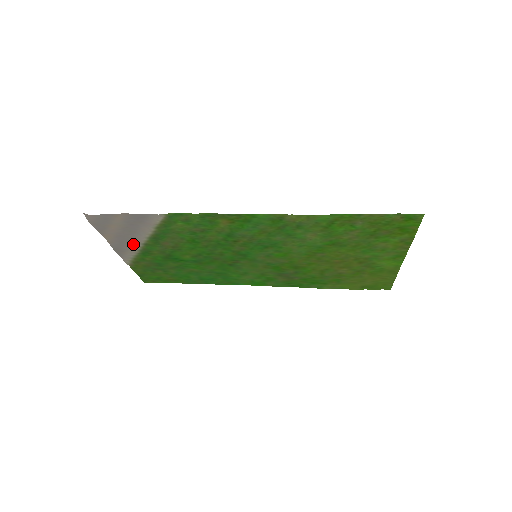
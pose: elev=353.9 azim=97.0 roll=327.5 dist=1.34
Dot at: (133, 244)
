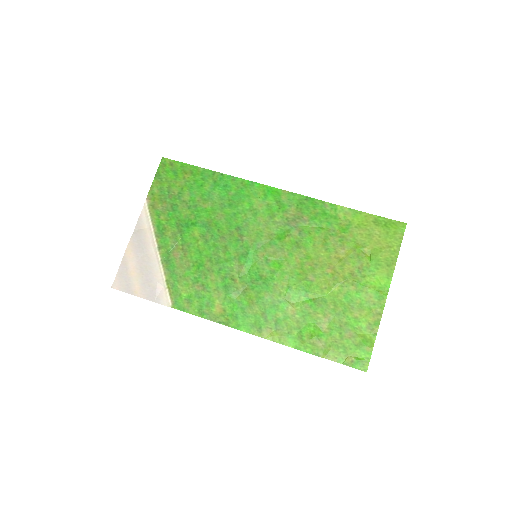
Dot at: (149, 247)
